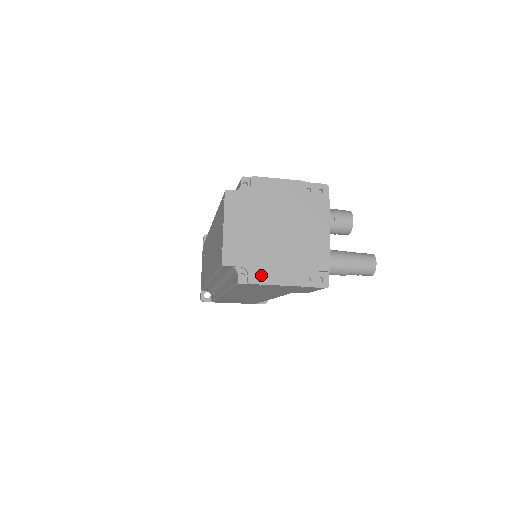
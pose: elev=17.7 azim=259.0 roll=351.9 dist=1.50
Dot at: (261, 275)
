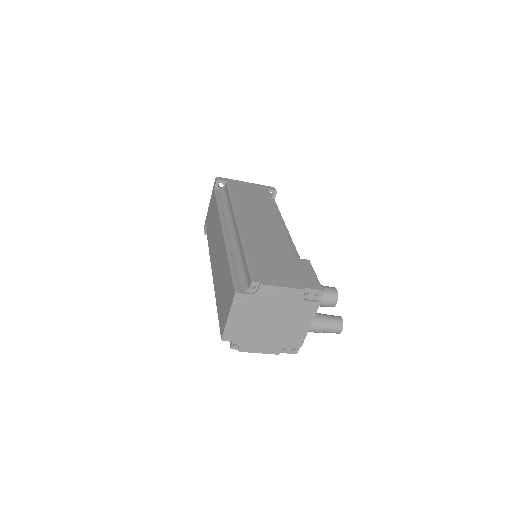
Dot at: (249, 347)
